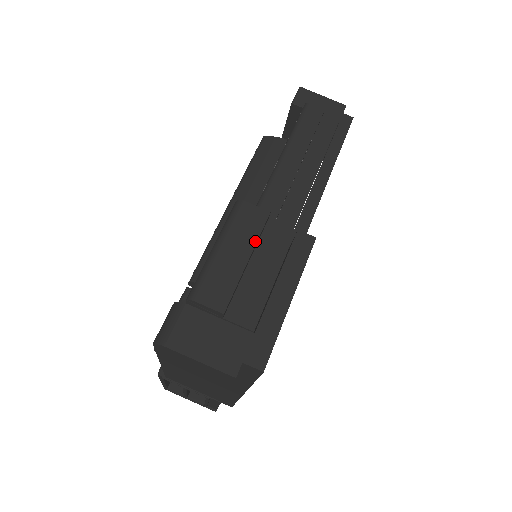
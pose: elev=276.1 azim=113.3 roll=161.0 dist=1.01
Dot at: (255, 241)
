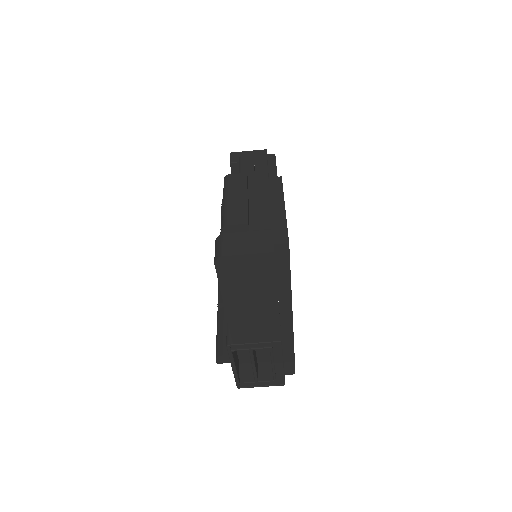
Dot at: (246, 188)
